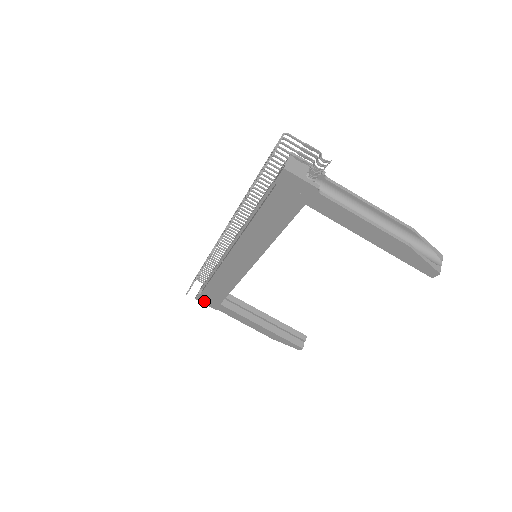
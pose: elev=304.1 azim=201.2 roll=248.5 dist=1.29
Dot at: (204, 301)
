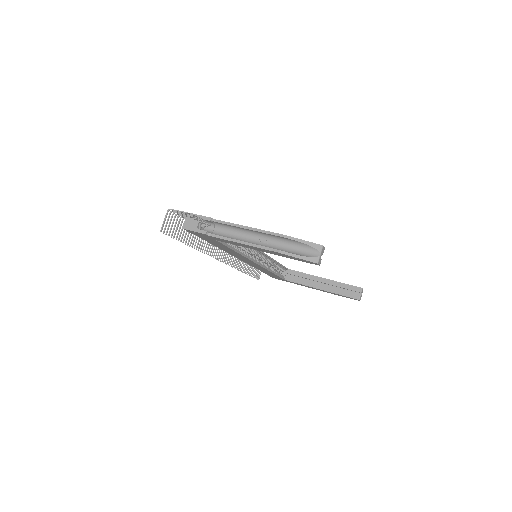
Dot at: occluded
